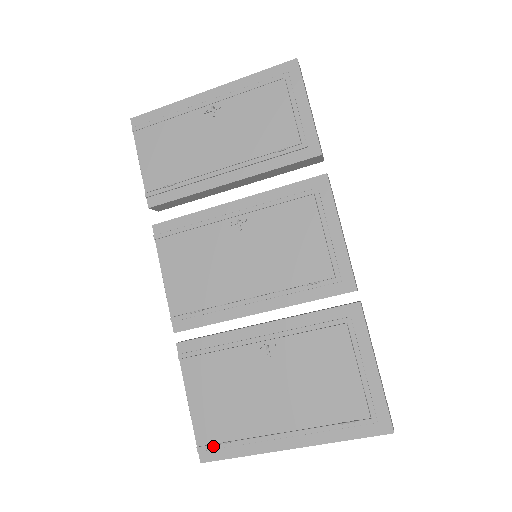
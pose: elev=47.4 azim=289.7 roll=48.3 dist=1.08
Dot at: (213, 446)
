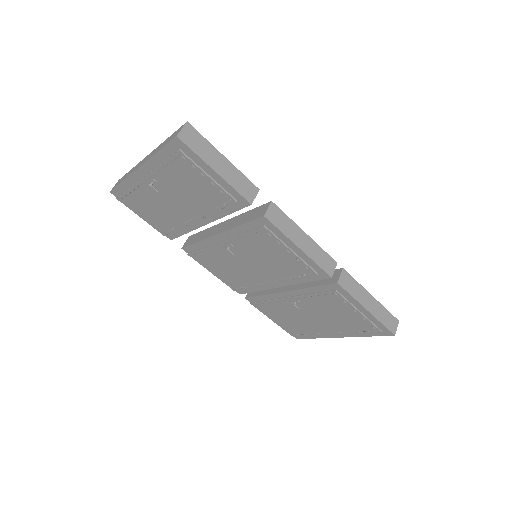
Dot at: (298, 335)
